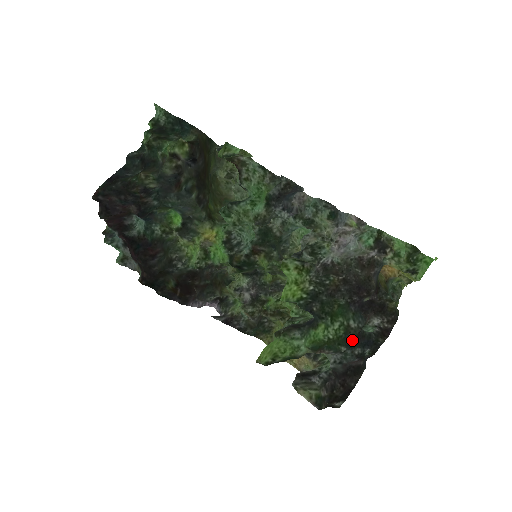
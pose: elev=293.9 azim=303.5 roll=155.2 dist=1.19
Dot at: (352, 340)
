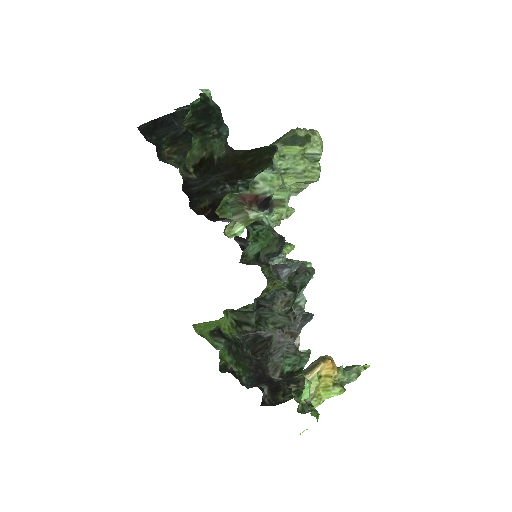
Dot at: occluded
